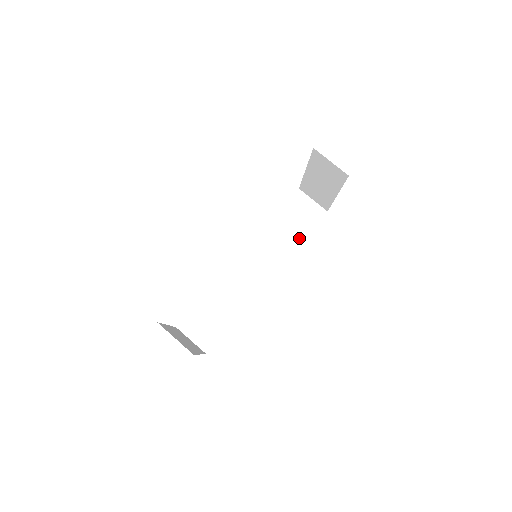
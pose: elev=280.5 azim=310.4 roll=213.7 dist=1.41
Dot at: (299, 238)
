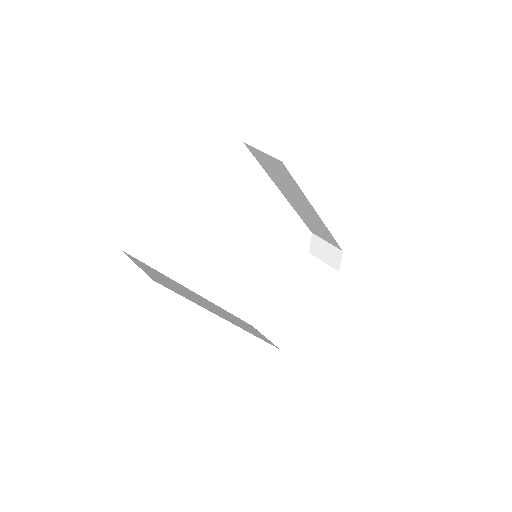
Dot at: (257, 336)
